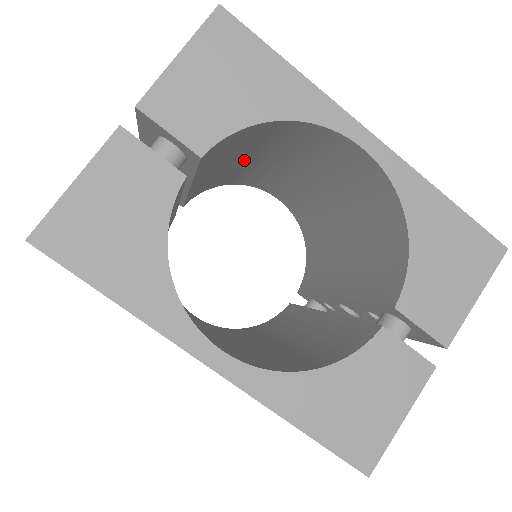
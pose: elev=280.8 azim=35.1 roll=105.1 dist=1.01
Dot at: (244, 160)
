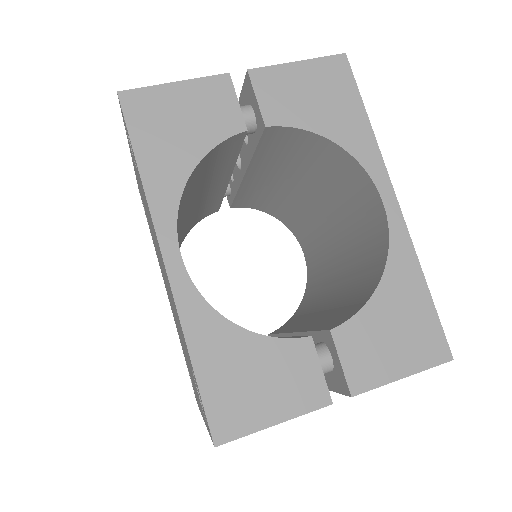
Dot at: (296, 185)
